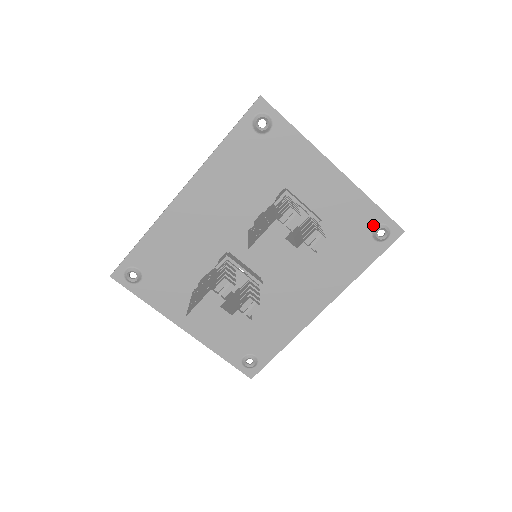
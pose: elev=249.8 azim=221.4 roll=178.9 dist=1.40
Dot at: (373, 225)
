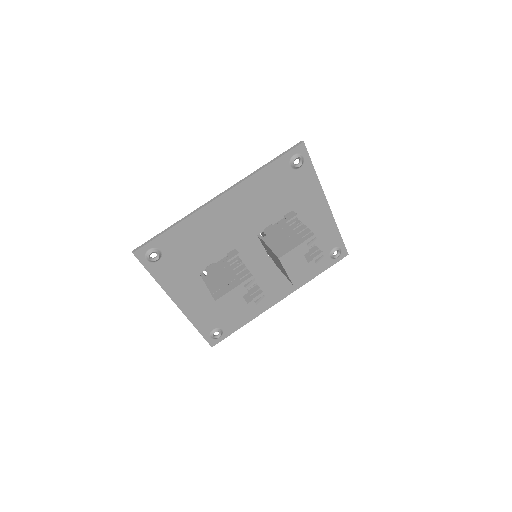
Dot at: (333, 247)
